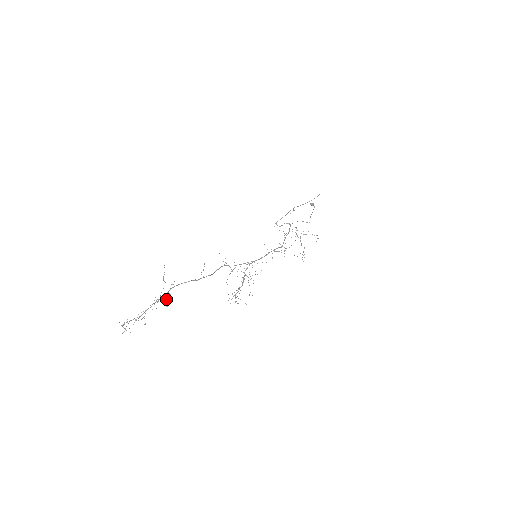
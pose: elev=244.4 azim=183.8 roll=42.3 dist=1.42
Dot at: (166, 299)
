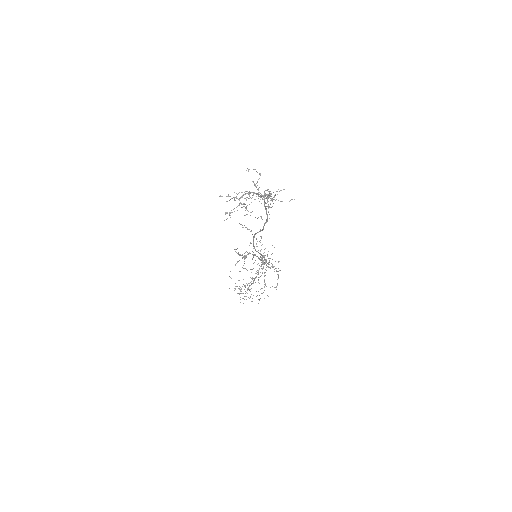
Dot at: (270, 204)
